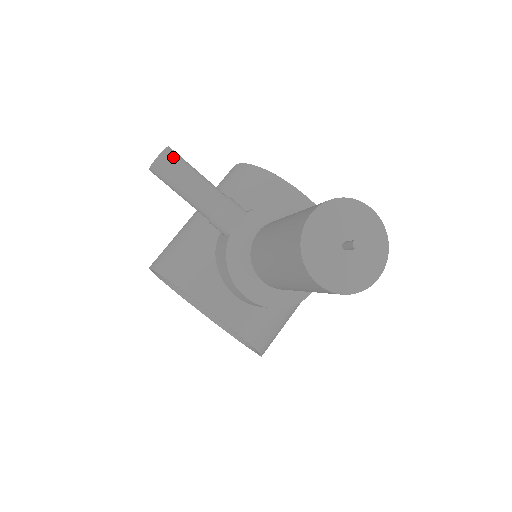
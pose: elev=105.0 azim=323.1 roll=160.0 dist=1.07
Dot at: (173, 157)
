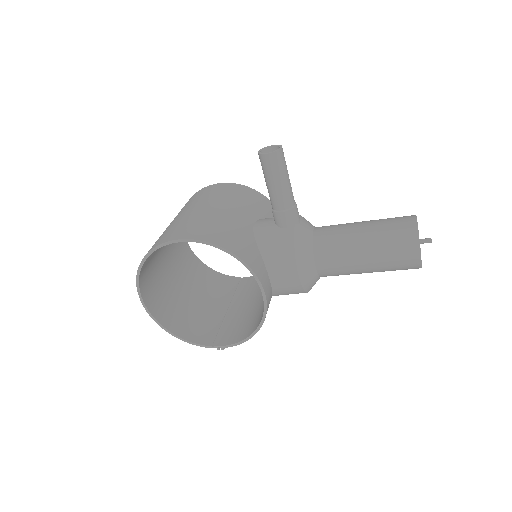
Dot at: (283, 154)
